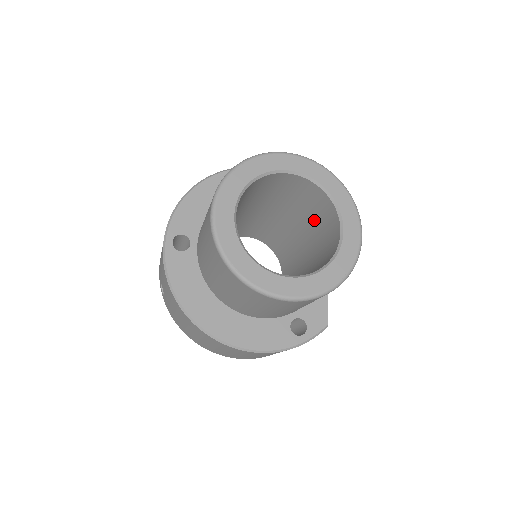
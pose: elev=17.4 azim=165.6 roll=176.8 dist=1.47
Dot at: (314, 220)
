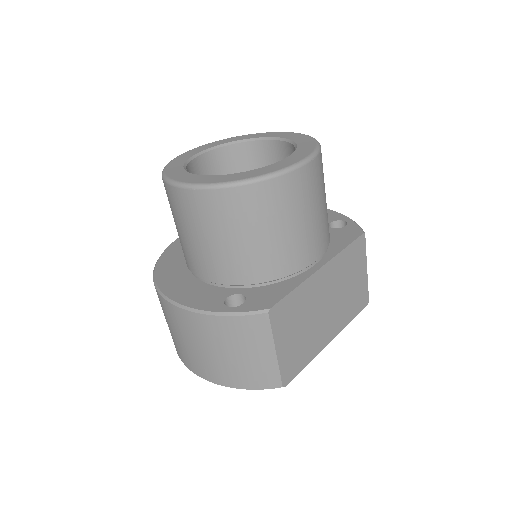
Dot at: occluded
